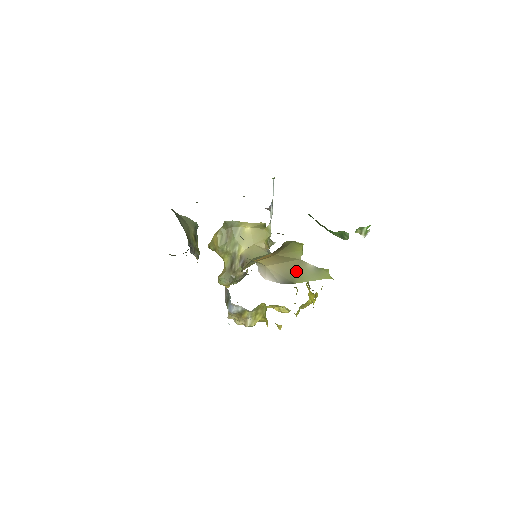
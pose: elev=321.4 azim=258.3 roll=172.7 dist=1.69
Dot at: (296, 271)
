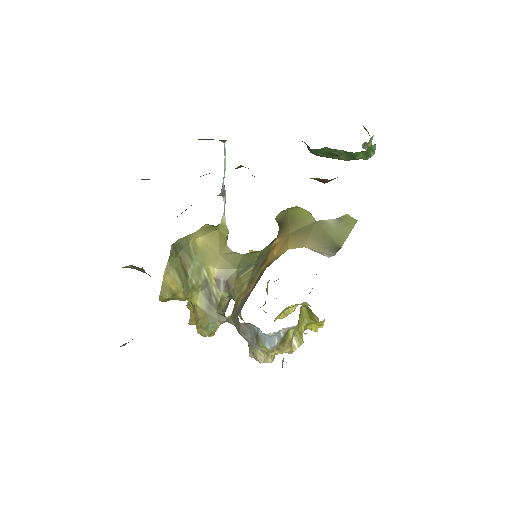
Dot at: (328, 234)
